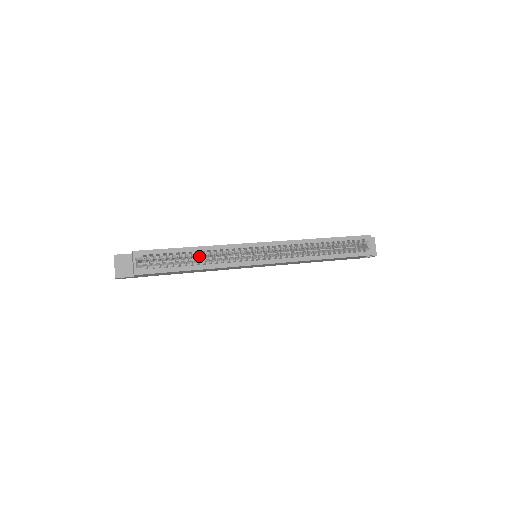
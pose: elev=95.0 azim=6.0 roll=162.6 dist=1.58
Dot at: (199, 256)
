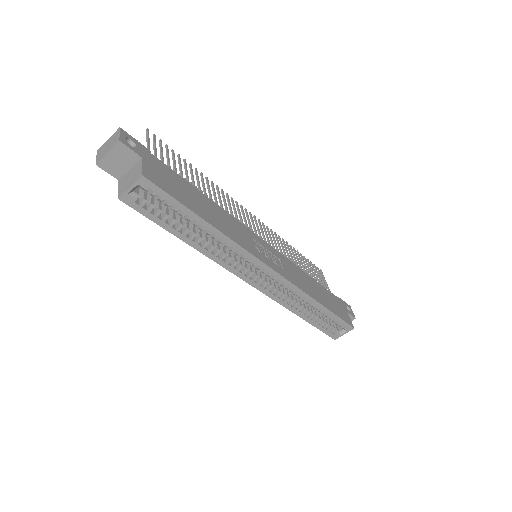
Dot at: occluded
